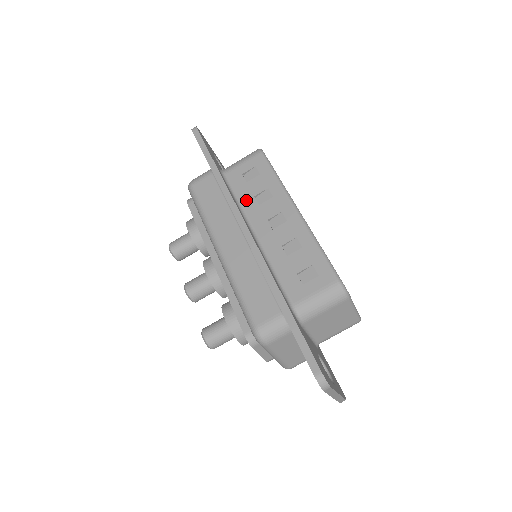
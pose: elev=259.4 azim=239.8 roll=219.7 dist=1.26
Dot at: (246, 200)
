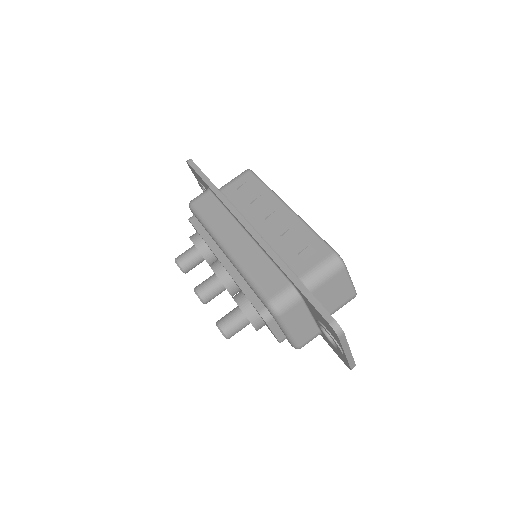
Dot at: (243, 207)
